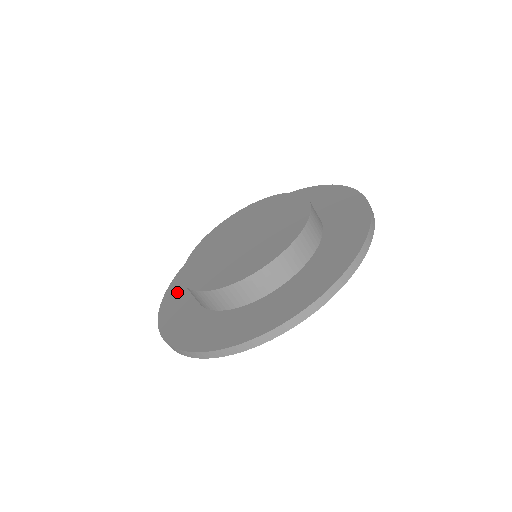
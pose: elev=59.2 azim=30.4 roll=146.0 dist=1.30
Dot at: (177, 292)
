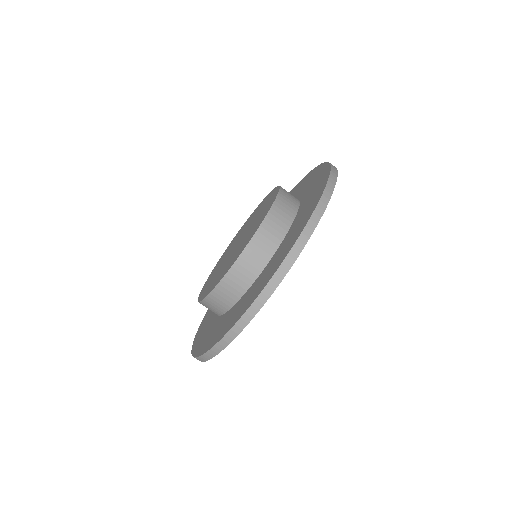
Dot at: (203, 330)
